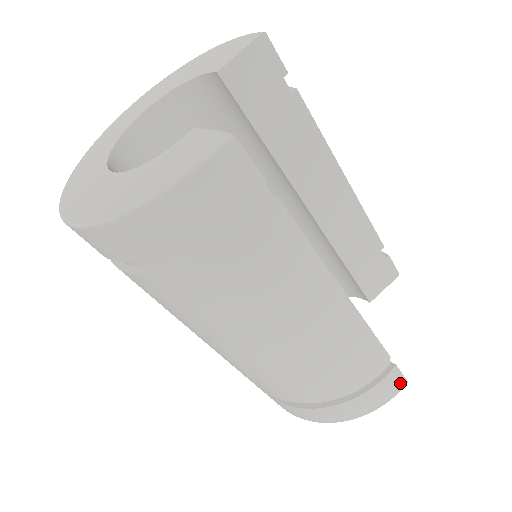
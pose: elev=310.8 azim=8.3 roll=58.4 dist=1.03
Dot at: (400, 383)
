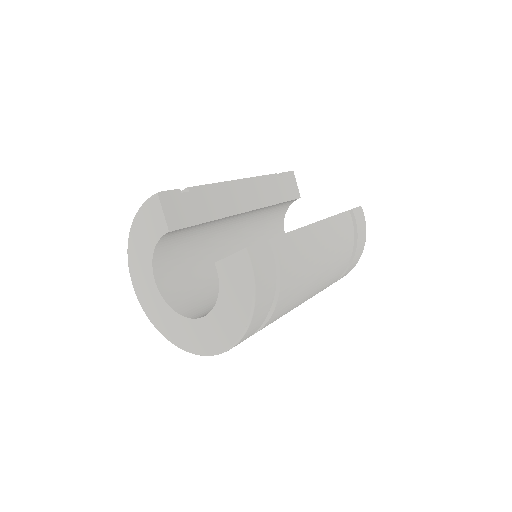
Dot at: (360, 211)
